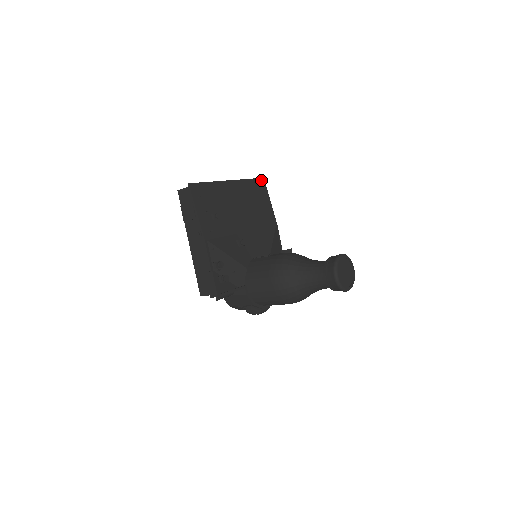
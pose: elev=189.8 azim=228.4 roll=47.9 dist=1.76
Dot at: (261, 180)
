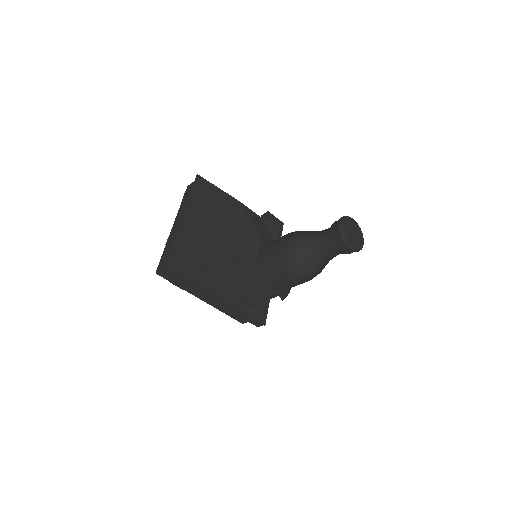
Dot at: (198, 180)
